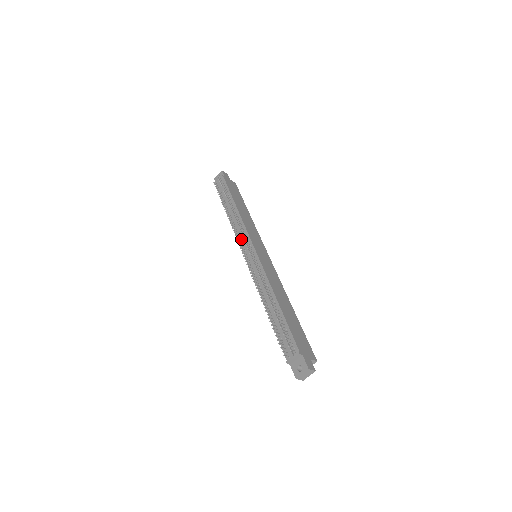
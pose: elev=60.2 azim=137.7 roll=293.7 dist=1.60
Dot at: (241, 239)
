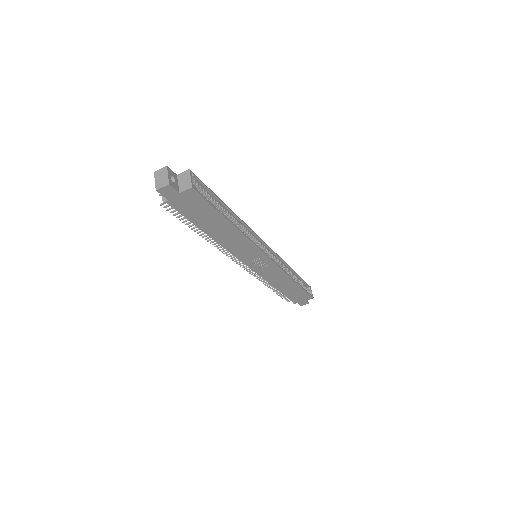
Dot at: occluded
